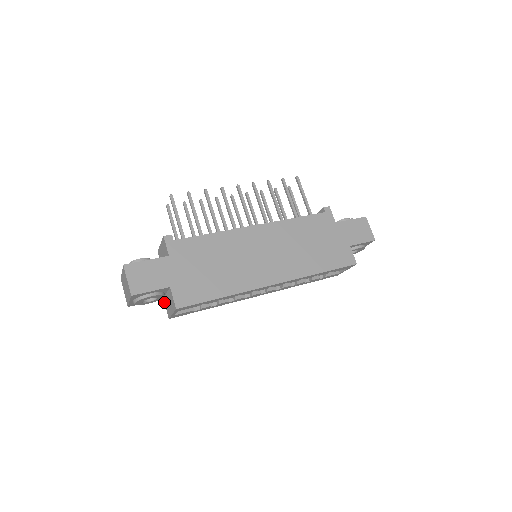
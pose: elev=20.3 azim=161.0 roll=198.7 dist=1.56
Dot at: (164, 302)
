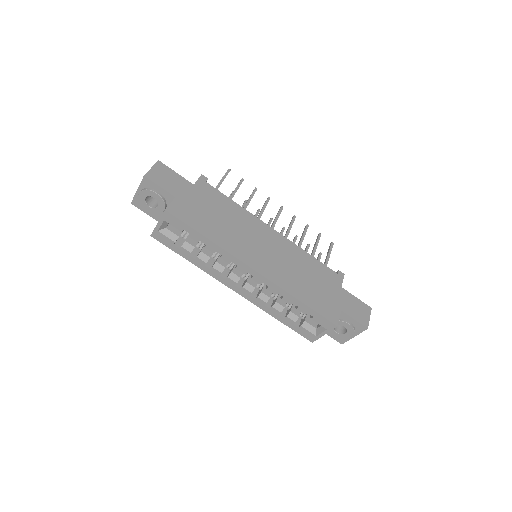
Dot at: occluded
